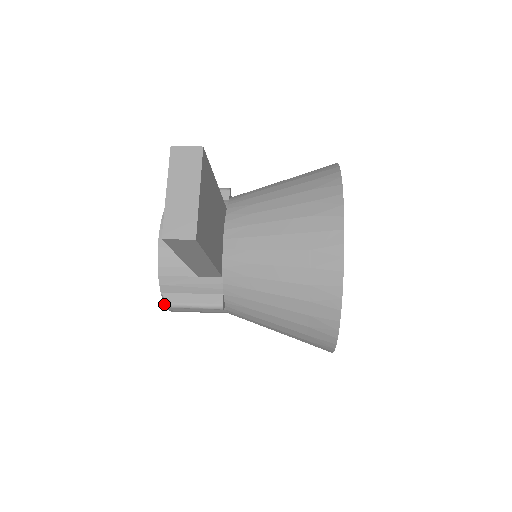
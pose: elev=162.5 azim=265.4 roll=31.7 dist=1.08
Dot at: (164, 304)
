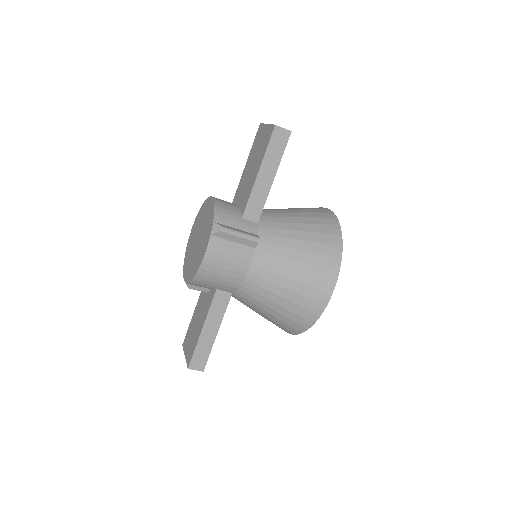
Dot at: (210, 236)
